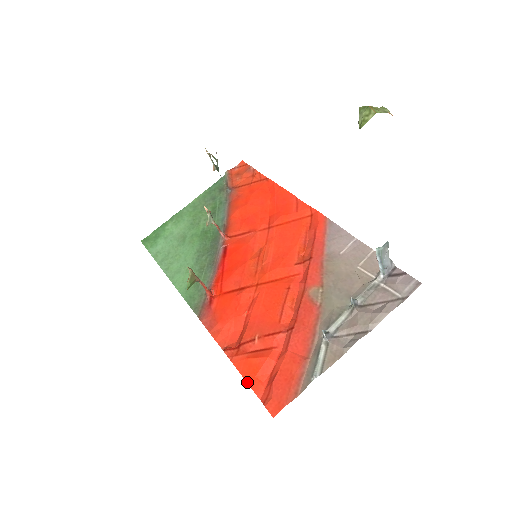
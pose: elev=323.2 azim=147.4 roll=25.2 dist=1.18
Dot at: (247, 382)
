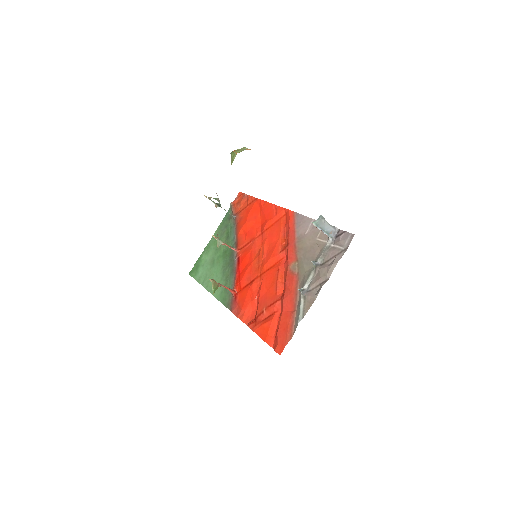
Dot at: (263, 340)
